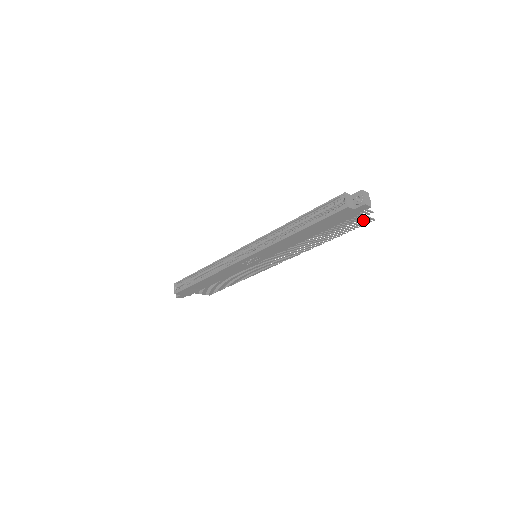
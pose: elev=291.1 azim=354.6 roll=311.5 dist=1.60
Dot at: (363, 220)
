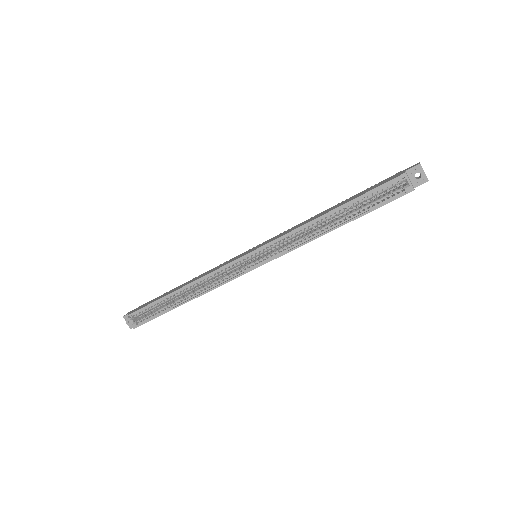
Dot at: occluded
